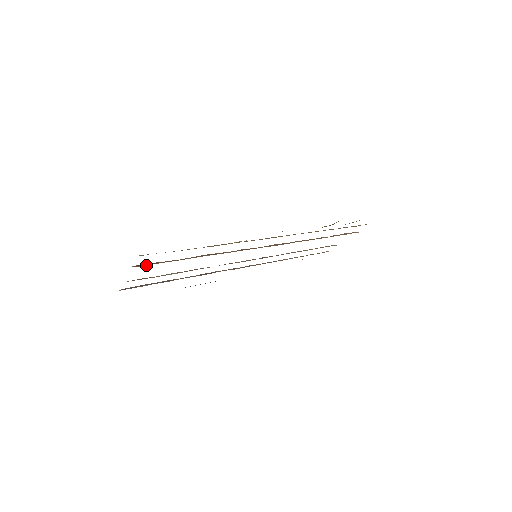
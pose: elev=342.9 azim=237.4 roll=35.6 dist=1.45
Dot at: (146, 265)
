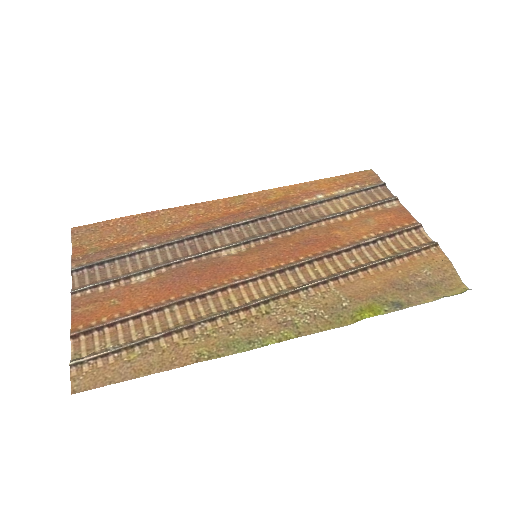
Dot at: (88, 337)
